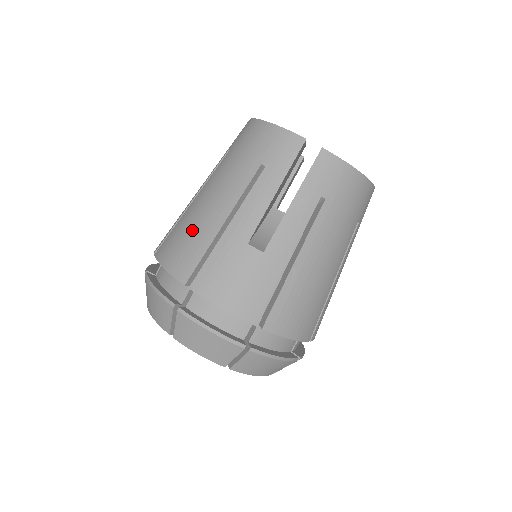
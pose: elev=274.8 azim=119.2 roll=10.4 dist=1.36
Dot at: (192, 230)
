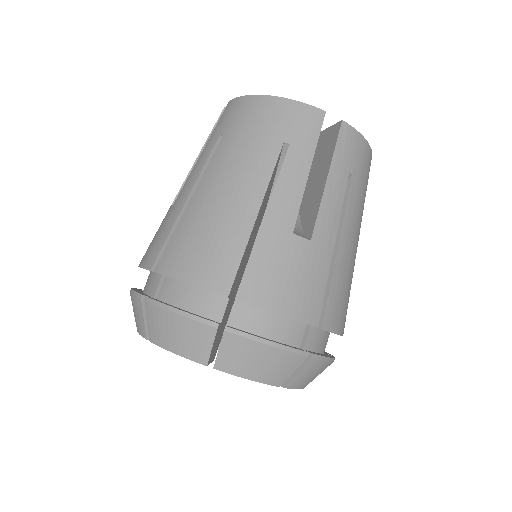
Dot at: (214, 229)
